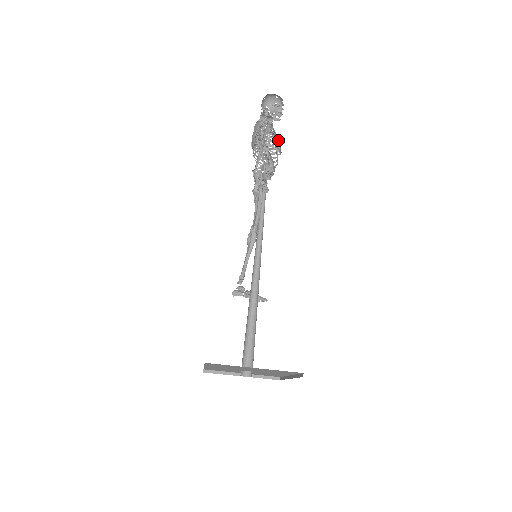
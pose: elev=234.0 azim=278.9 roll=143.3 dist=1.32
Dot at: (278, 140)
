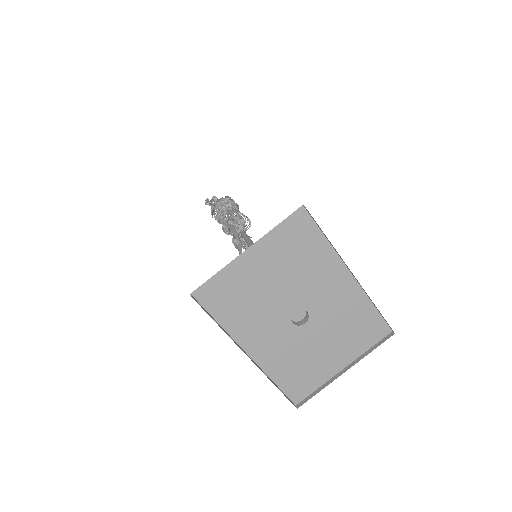
Dot at: (231, 203)
